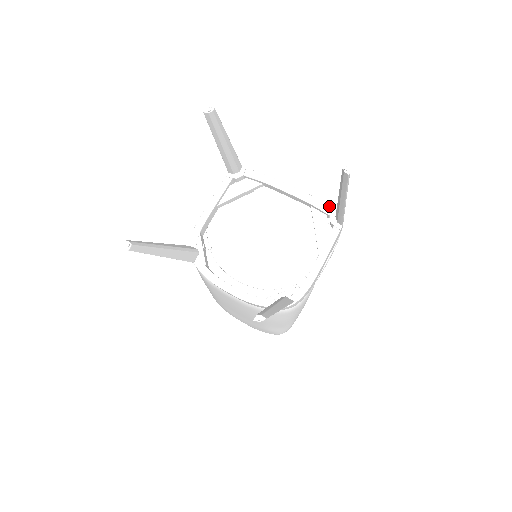
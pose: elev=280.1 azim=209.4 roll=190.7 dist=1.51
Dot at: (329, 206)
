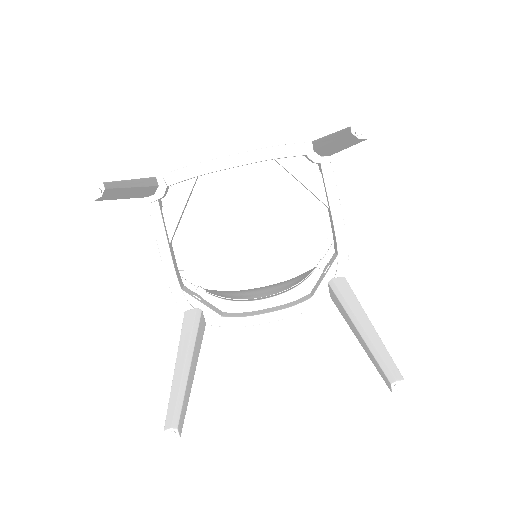
Dot at: (297, 144)
